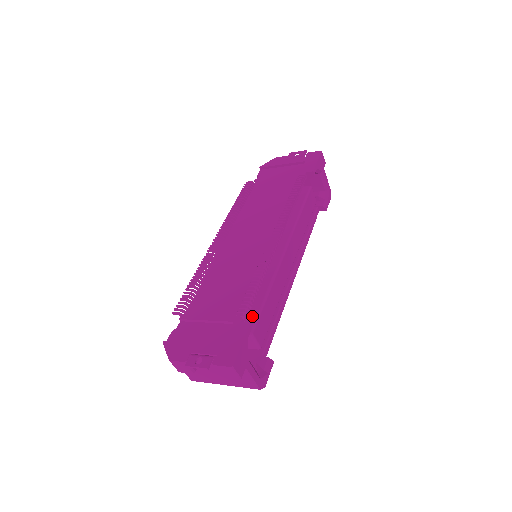
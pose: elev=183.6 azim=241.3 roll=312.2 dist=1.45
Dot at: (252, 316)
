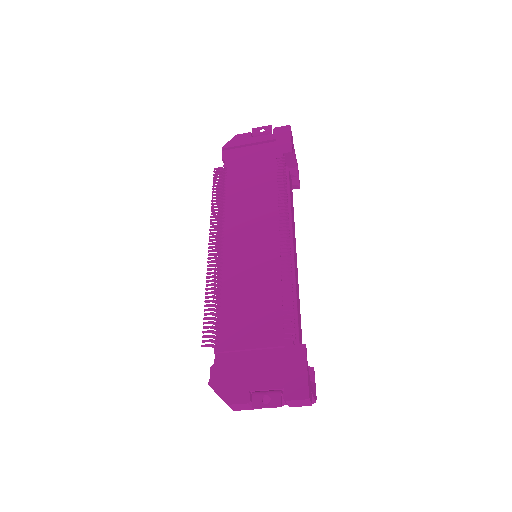
Dot at: occluded
